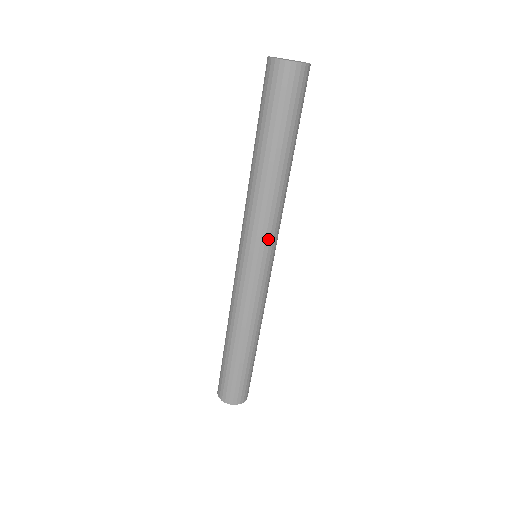
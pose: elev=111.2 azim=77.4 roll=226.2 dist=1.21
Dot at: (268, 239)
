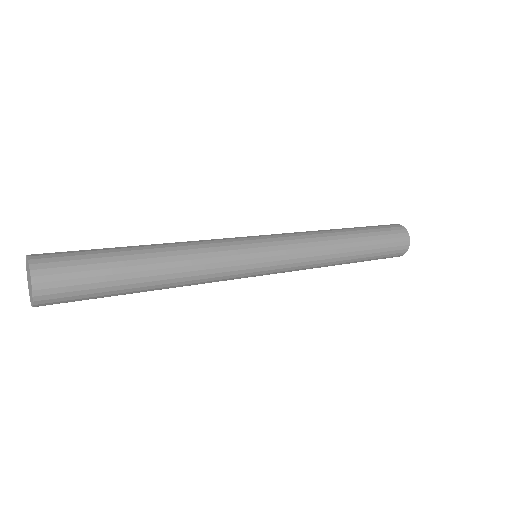
Dot at: (289, 243)
